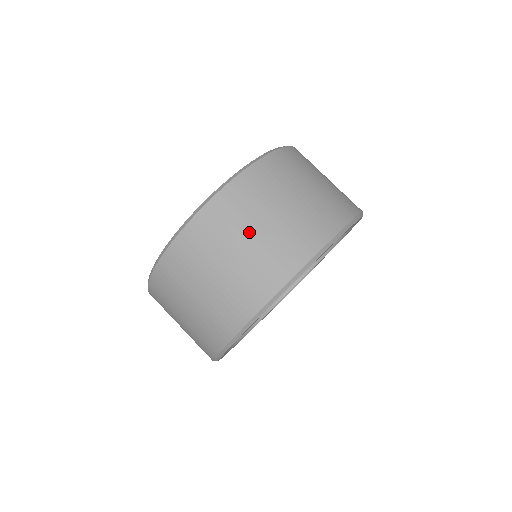
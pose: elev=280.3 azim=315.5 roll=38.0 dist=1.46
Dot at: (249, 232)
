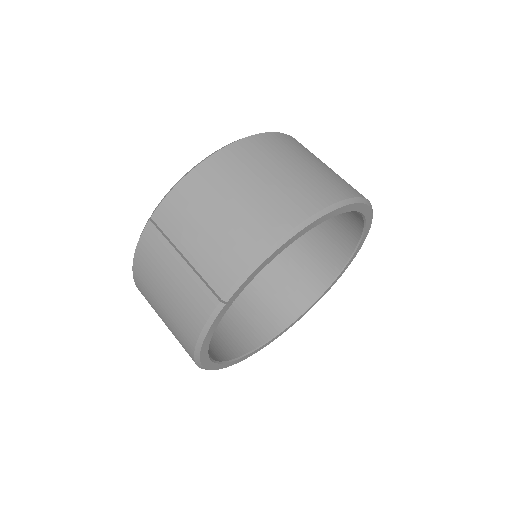
Dot at: (265, 175)
